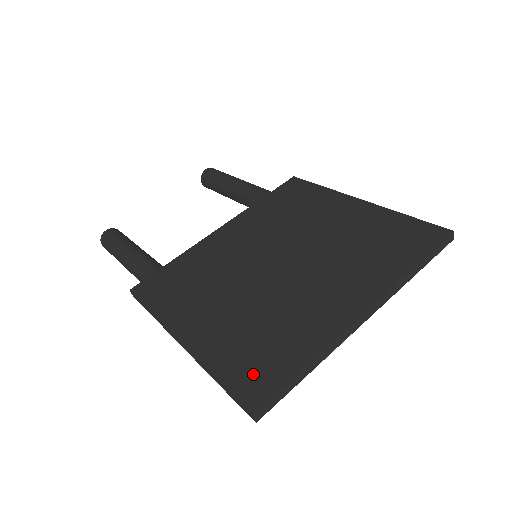
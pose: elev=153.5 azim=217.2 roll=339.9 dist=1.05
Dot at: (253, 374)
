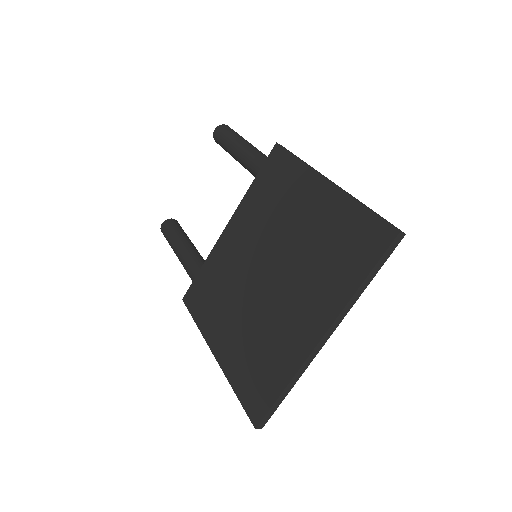
Dot at: (254, 393)
